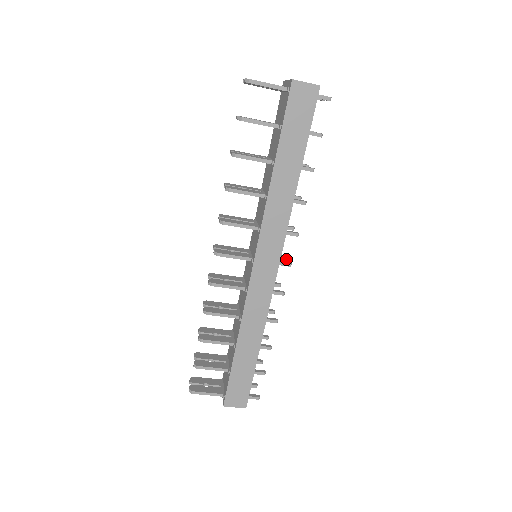
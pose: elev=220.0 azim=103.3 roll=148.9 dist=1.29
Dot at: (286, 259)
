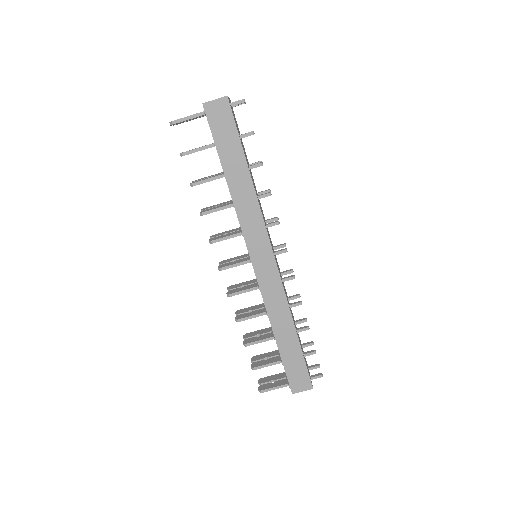
Dot at: occluded
